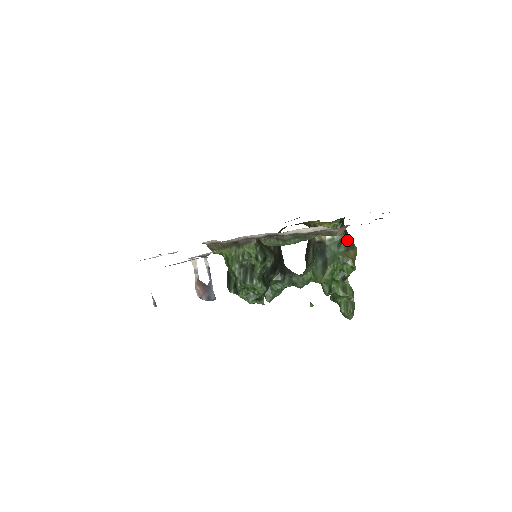
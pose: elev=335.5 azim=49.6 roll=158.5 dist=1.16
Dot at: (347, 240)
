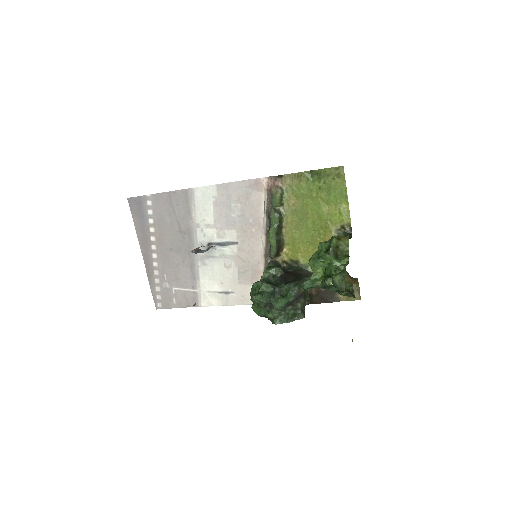
Dot at: occluded
